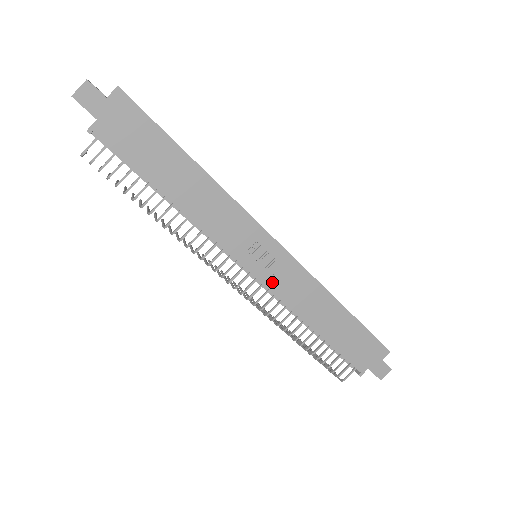
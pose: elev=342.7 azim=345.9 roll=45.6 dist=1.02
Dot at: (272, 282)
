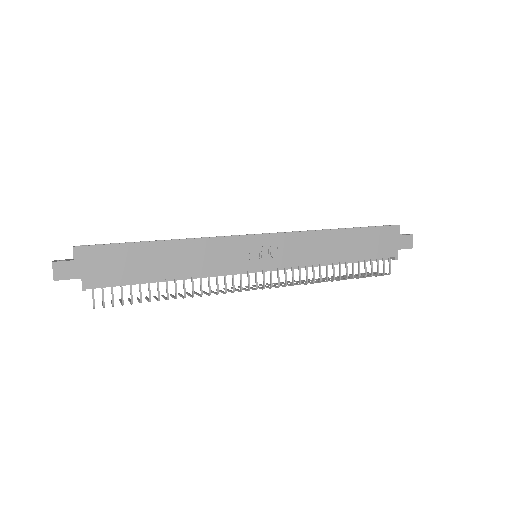
Dot at: (282, 261)
